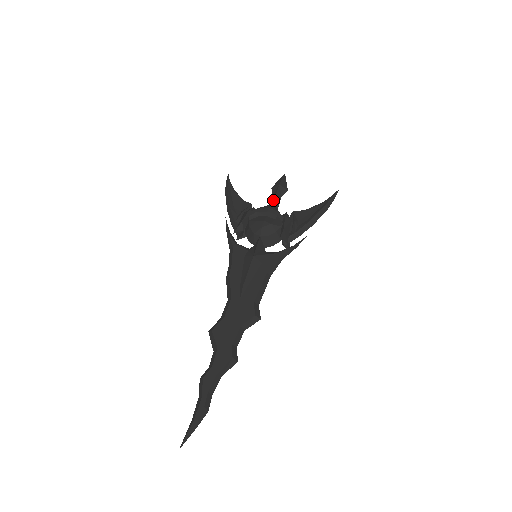
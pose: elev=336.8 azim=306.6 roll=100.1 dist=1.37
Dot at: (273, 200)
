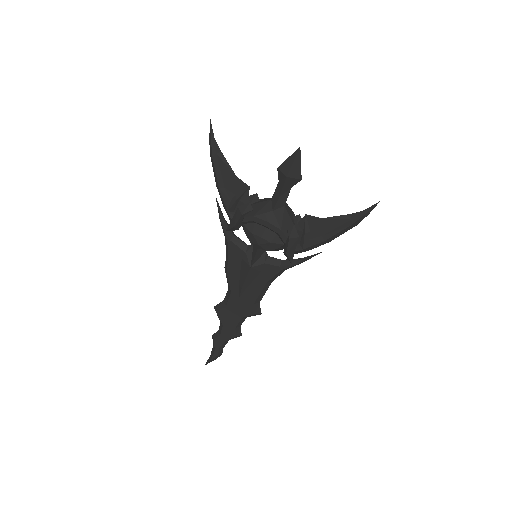
Dot at: (277, 195)
